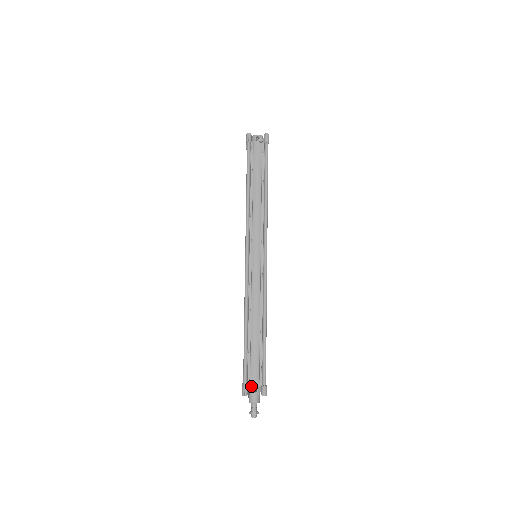
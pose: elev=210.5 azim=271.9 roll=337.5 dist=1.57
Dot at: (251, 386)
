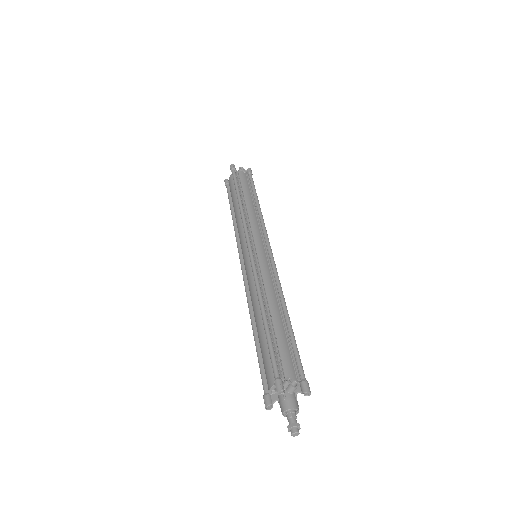
Dot at: (288, 378)
